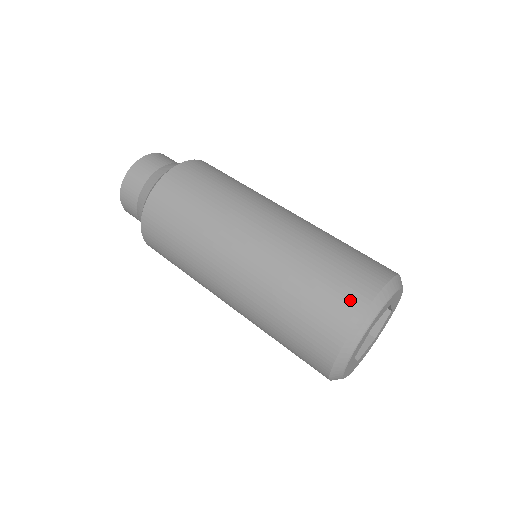
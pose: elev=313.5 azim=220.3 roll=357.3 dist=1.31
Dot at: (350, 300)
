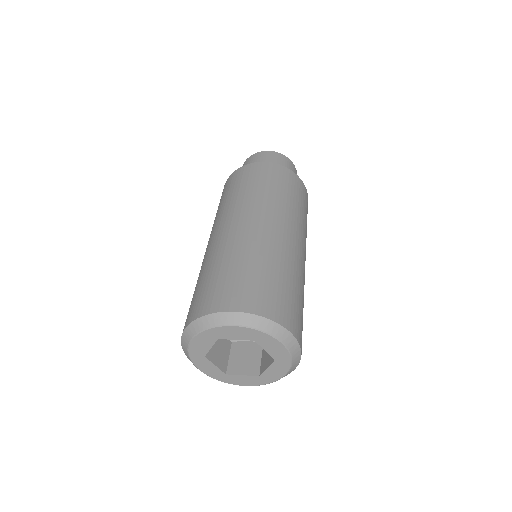
Dot at: (212, 301)
